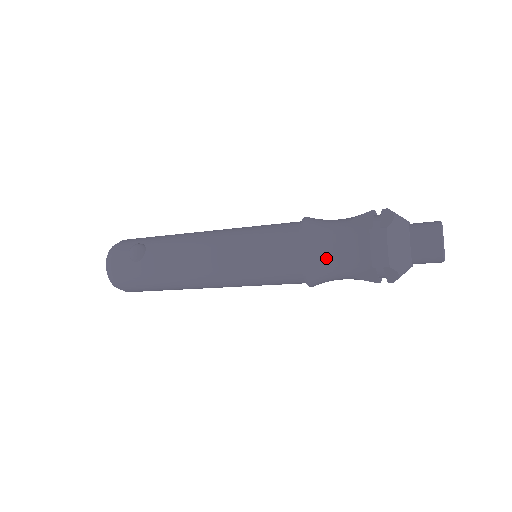
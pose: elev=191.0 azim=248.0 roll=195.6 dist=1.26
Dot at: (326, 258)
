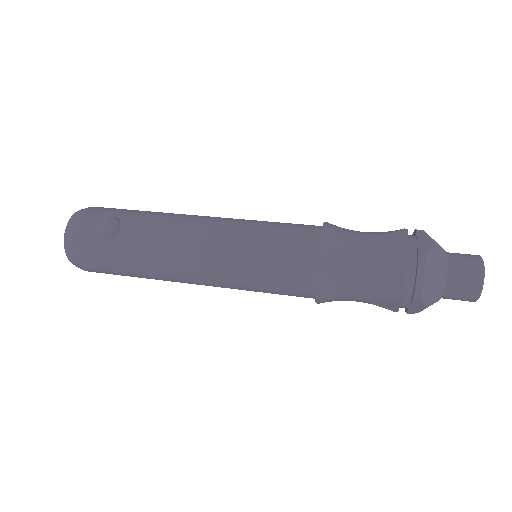
Dot at: (347, 277)
